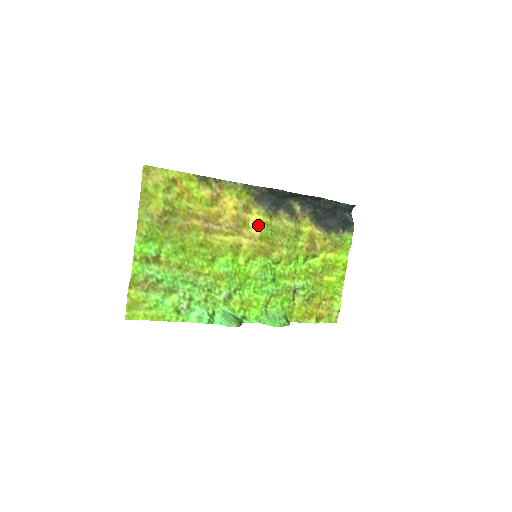
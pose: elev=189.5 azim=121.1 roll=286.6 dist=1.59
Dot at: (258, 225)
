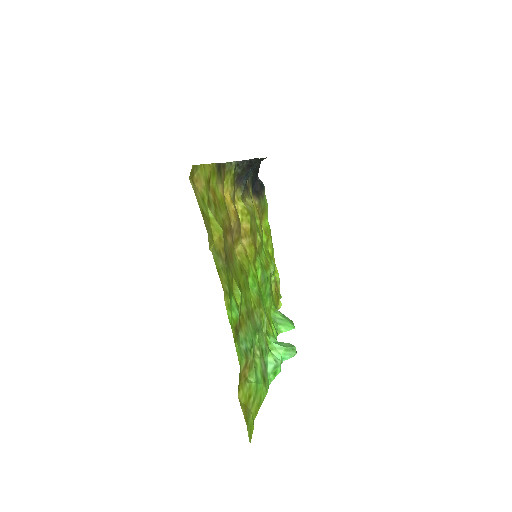
Dot at: (245, 215)
